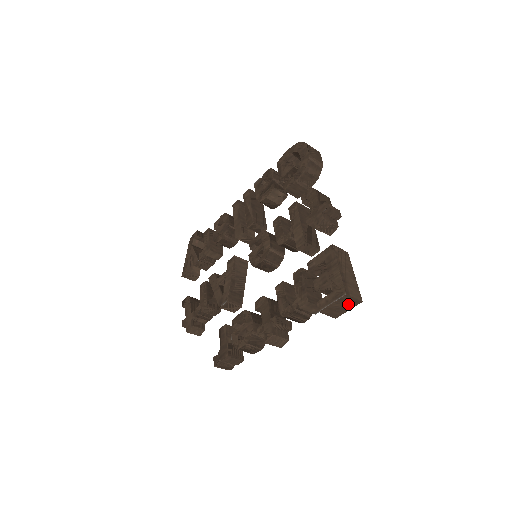
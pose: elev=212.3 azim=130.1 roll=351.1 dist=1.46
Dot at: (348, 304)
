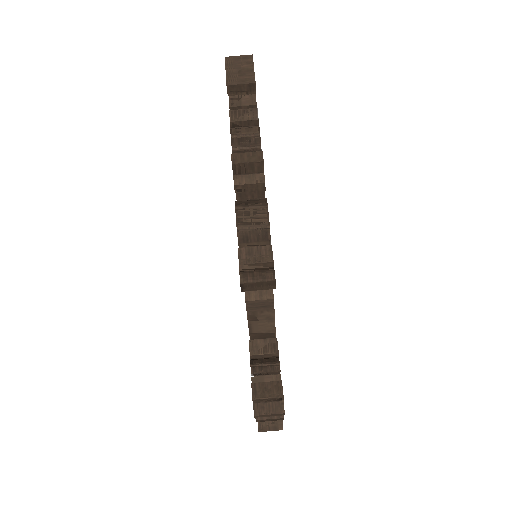
Dot at: (243, 64)
